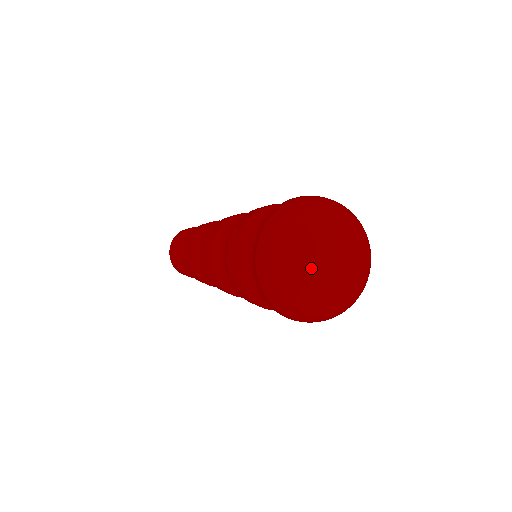
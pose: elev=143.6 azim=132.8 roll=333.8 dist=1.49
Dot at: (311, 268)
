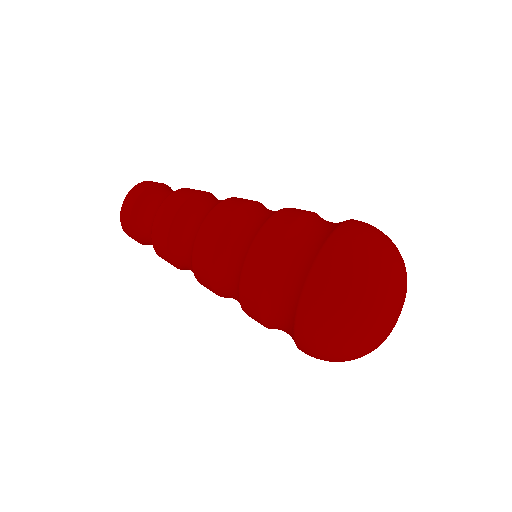
Dot at: (365, 351)
